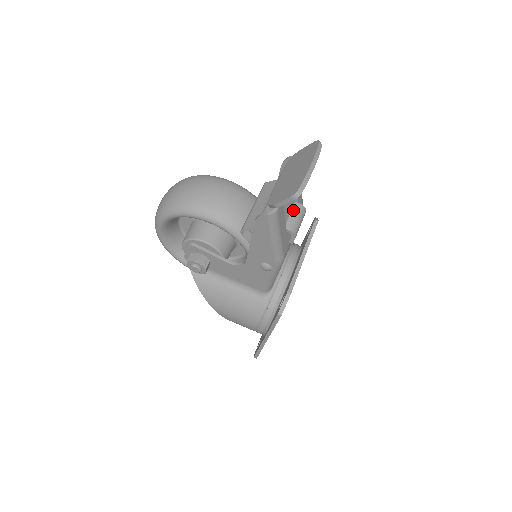
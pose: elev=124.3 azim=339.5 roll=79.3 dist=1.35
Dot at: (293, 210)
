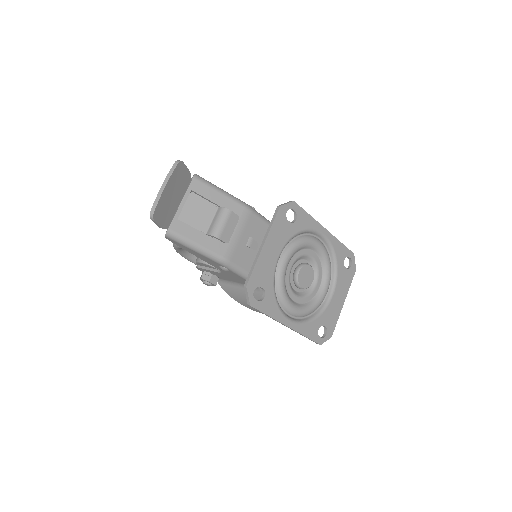
Dot at: (215, 216)
